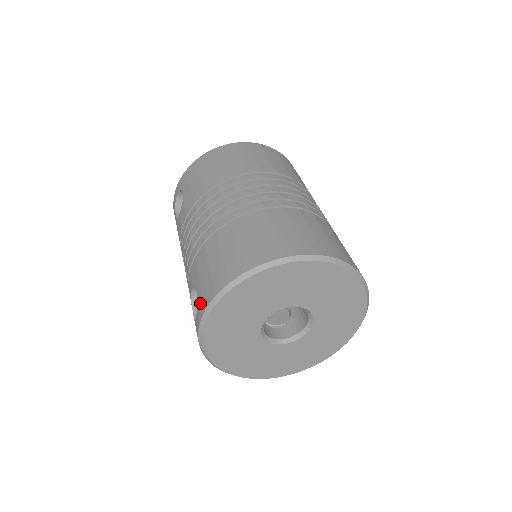
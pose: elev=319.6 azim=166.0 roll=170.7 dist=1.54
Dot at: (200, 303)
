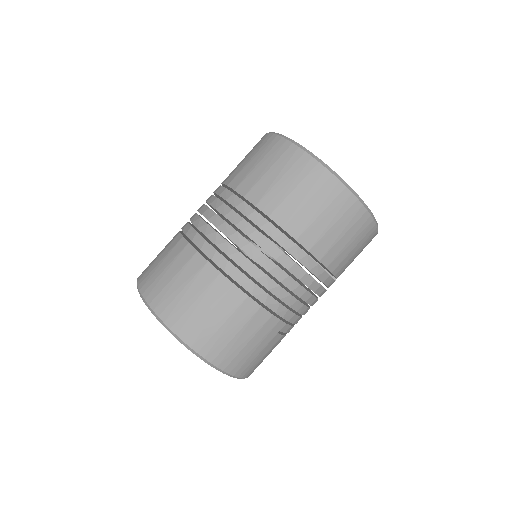
Dot at: occluded
